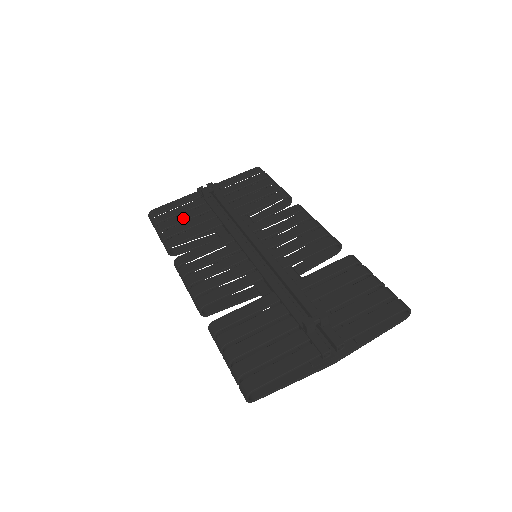
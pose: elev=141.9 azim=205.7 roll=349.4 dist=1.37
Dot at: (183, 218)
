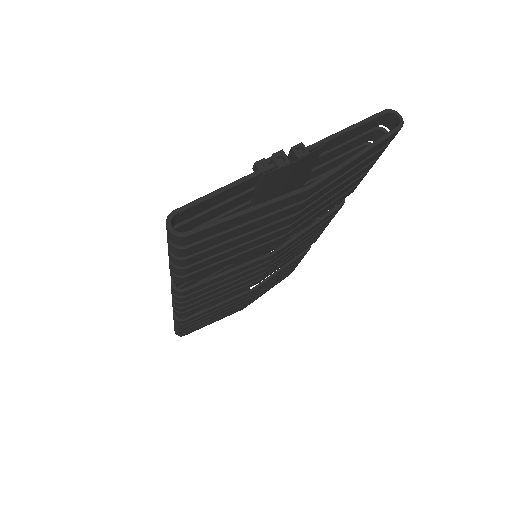
Dot at: occluded
